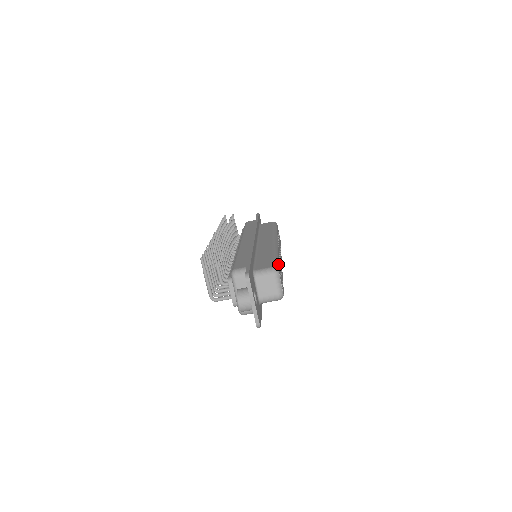
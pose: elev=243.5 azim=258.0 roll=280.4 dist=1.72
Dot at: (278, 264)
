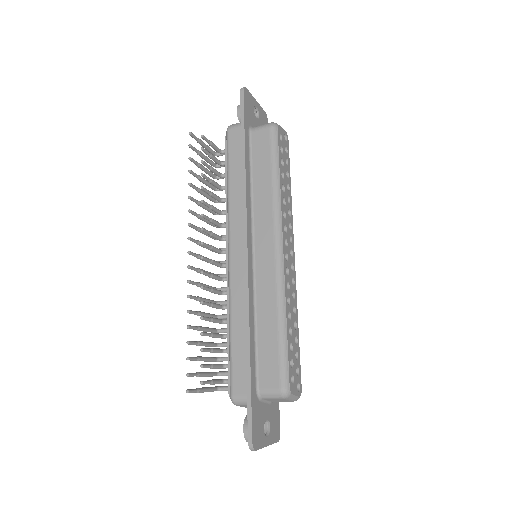
Dot at: (288, 366)
